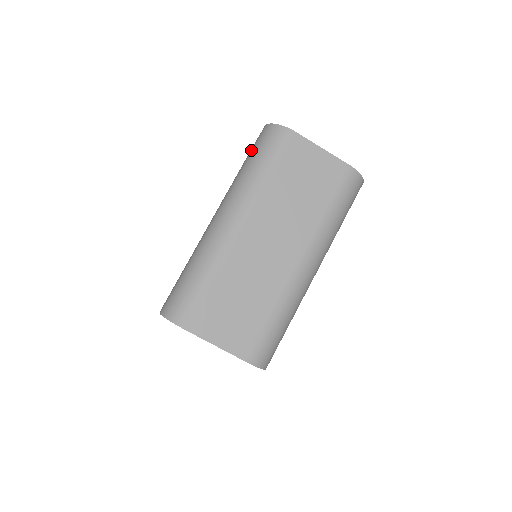
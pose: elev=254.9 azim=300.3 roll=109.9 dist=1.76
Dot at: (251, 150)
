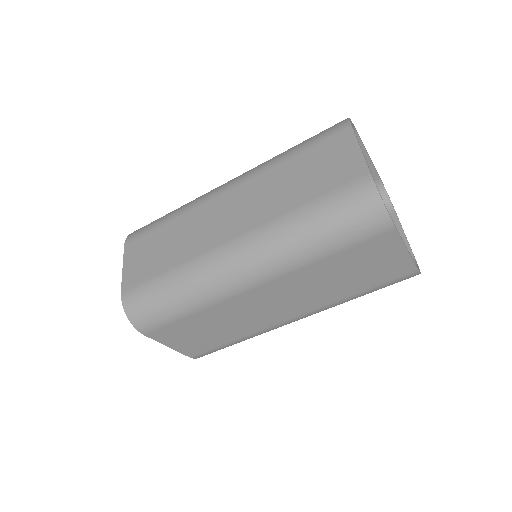
Dot at: (329, 198)
